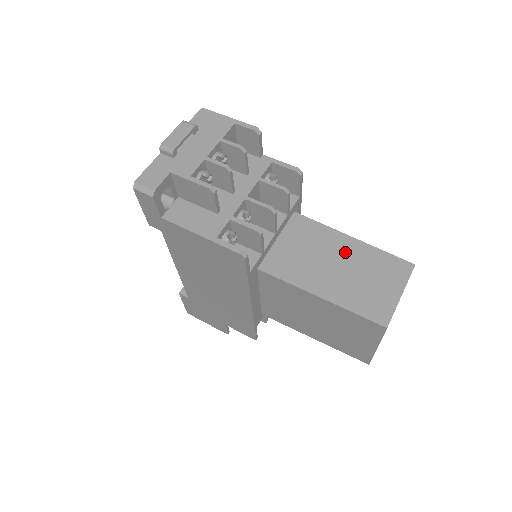
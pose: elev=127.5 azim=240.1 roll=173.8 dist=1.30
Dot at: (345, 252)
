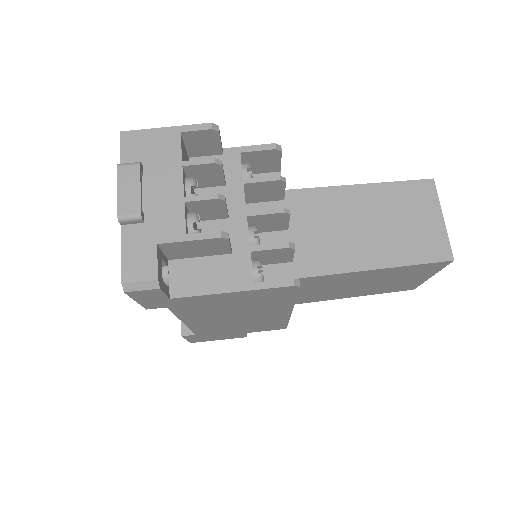
Dot at: (363, 205)
